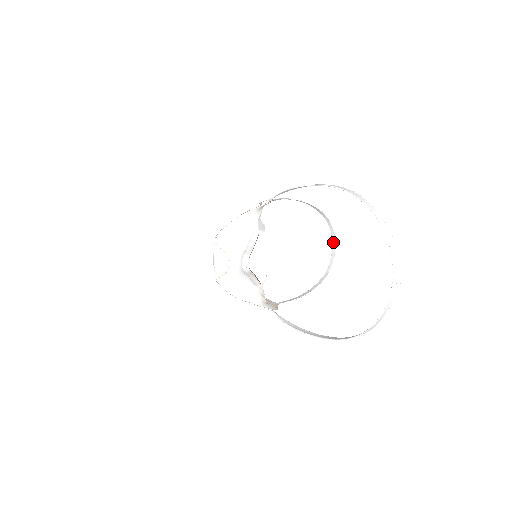
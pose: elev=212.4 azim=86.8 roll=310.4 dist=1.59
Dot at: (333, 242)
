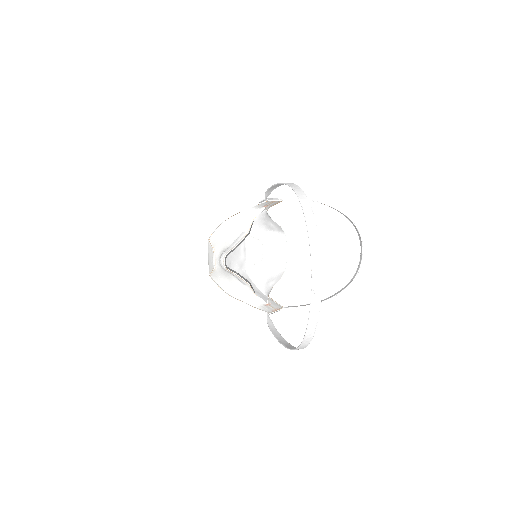
Dot at: (361, 248)
